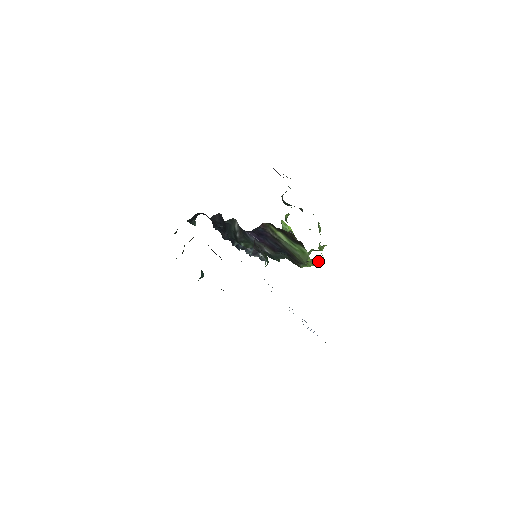
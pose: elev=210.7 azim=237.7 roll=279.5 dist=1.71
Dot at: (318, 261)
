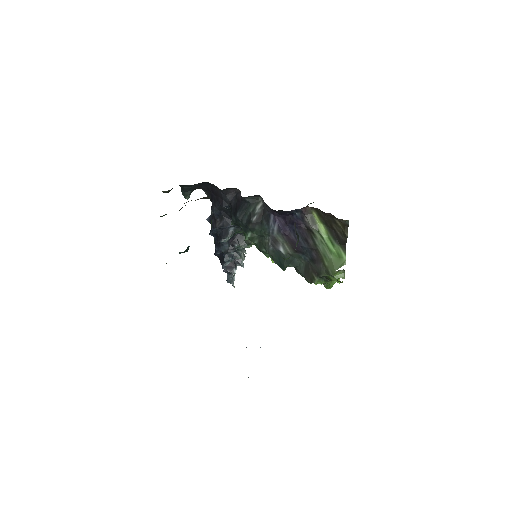
Dot at: (333, 283)
